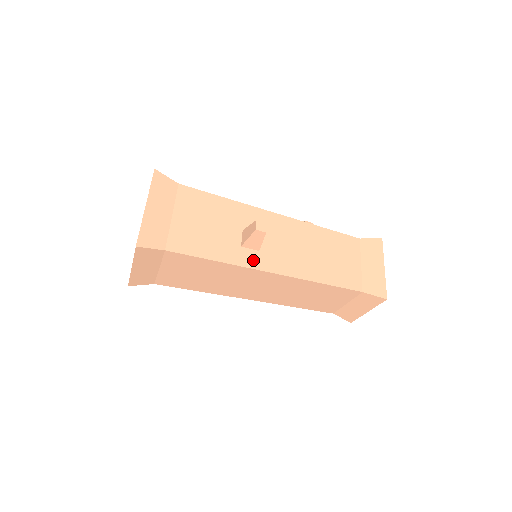
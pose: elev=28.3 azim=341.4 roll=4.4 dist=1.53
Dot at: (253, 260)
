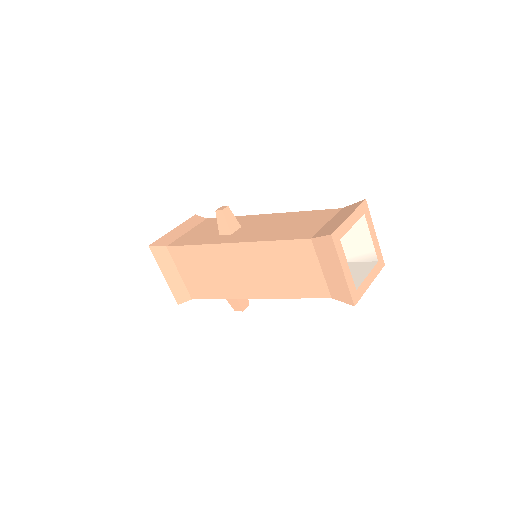
Dot at: (221, 240)
